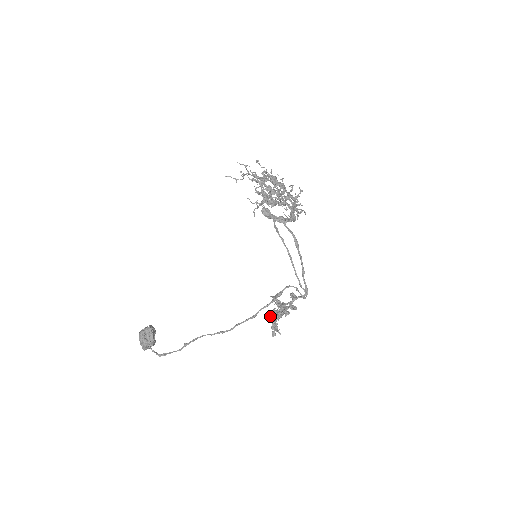
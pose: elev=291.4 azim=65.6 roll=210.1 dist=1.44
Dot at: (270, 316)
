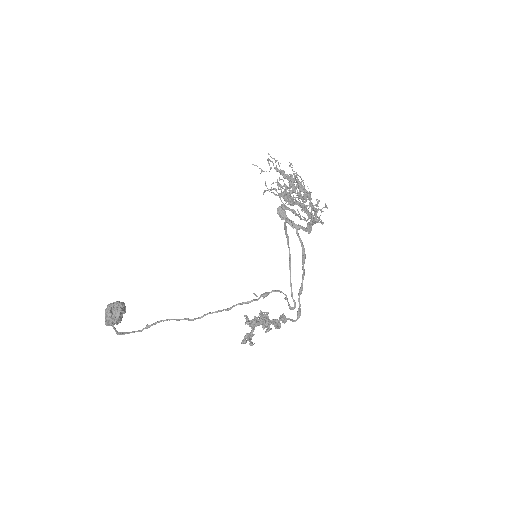
Dot at: (246, 315)
